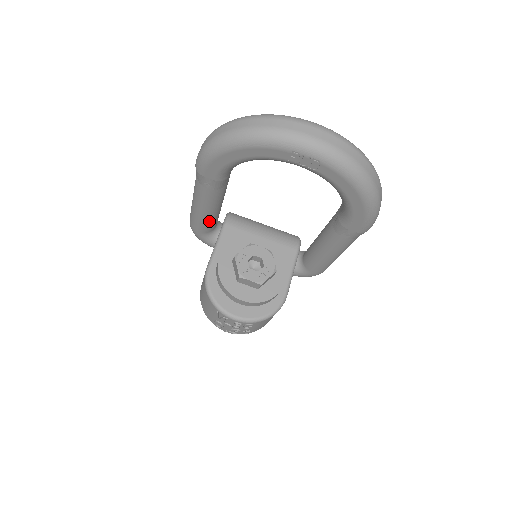
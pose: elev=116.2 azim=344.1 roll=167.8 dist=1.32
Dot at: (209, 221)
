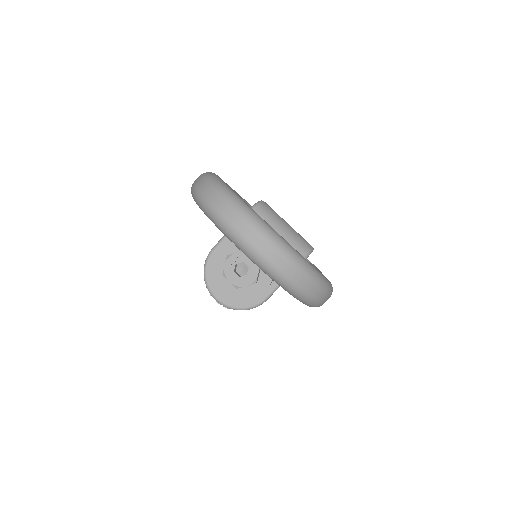
Dot at: occluded
